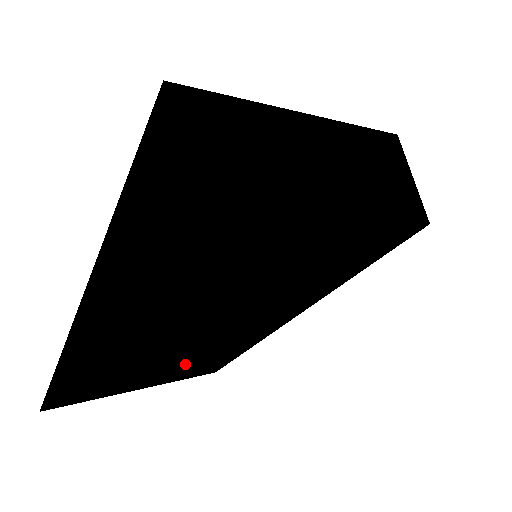
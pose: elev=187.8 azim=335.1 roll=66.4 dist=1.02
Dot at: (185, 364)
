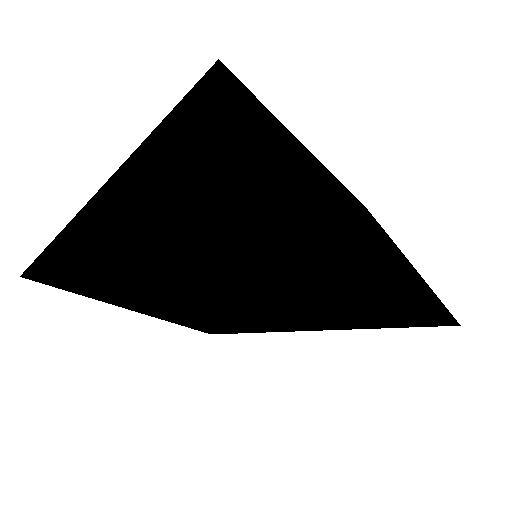
Dot at: (165, 310)
